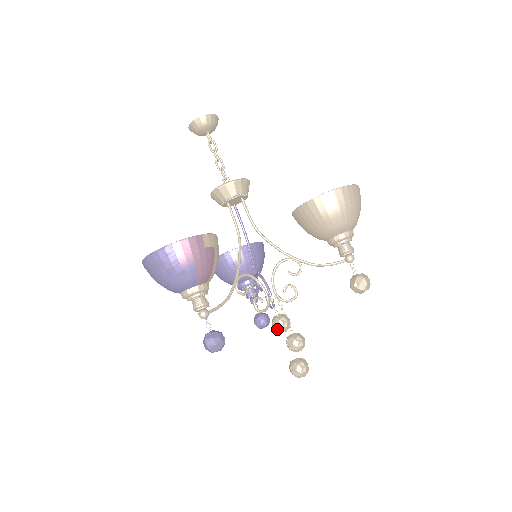
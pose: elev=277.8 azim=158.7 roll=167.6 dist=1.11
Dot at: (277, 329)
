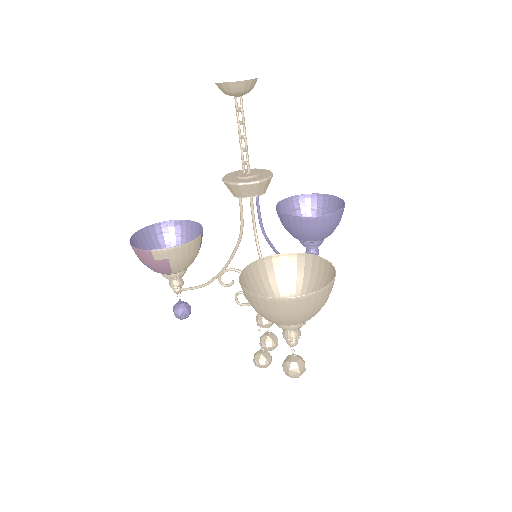
Dot at: occluded
